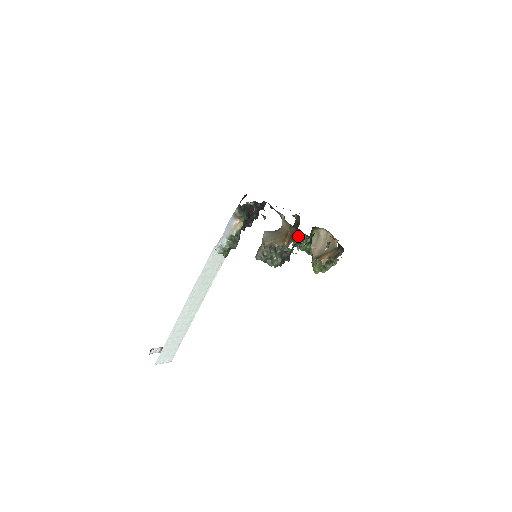
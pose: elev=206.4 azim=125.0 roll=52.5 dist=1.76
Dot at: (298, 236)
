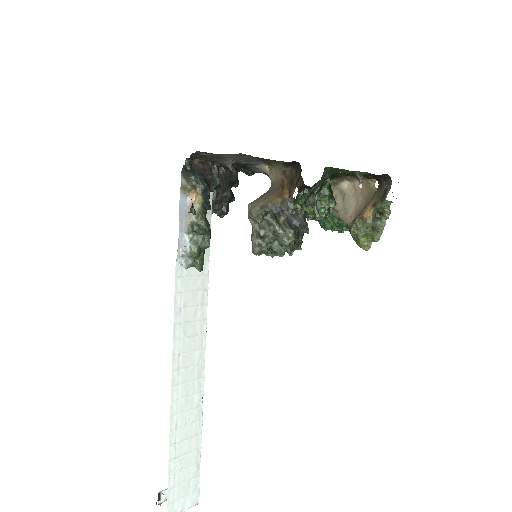
Dot at: (307, 193)
